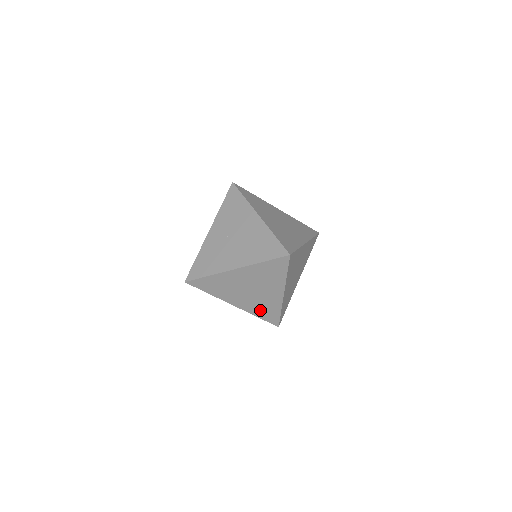
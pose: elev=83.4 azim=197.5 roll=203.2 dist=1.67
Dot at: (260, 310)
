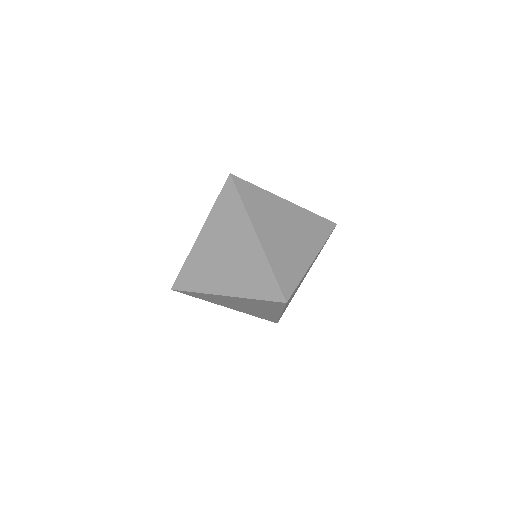
Dot at: (256, 314)
